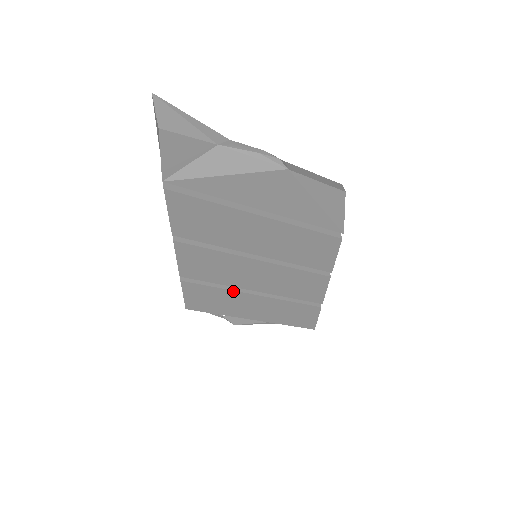
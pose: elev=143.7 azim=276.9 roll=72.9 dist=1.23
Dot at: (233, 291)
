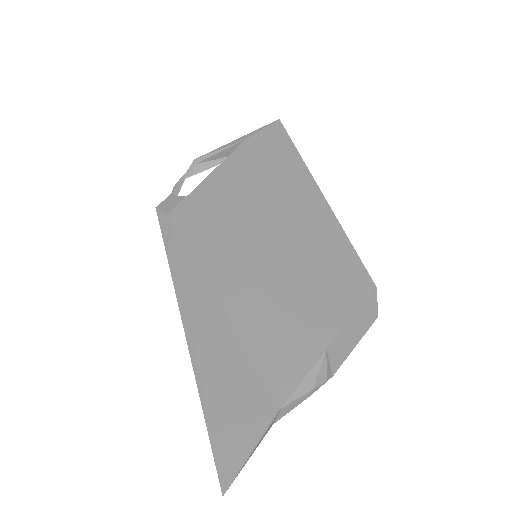
Dot at: occluded
